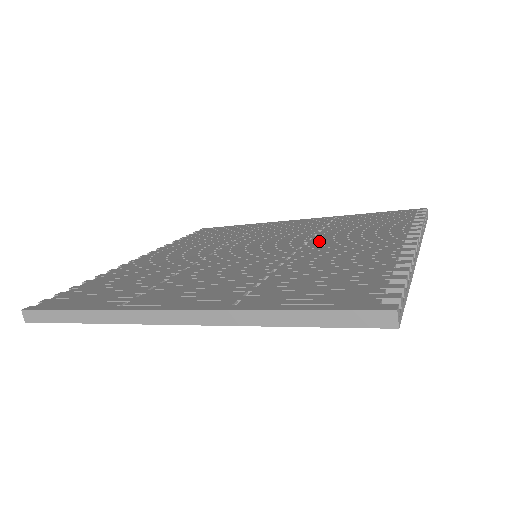
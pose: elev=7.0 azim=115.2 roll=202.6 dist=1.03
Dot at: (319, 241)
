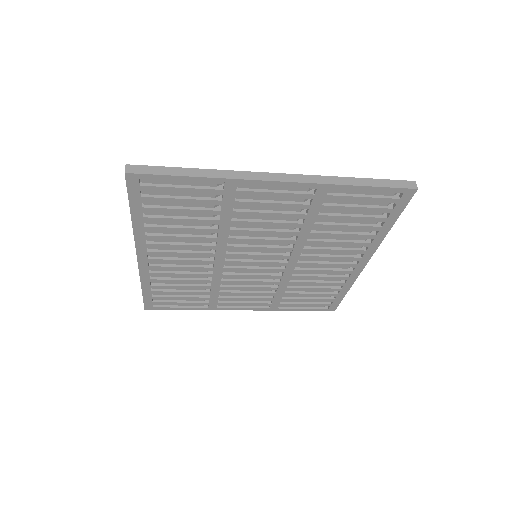
Dot at: occluded
